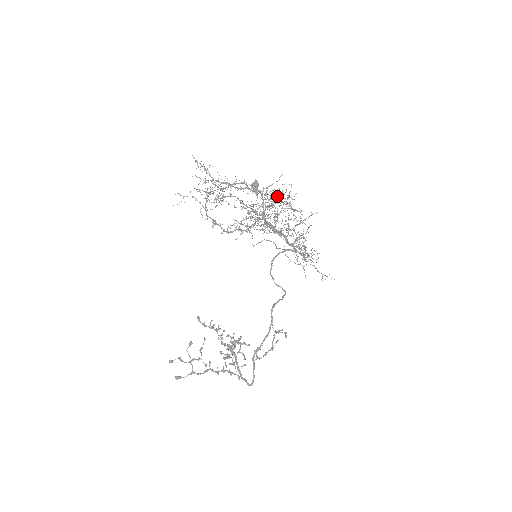
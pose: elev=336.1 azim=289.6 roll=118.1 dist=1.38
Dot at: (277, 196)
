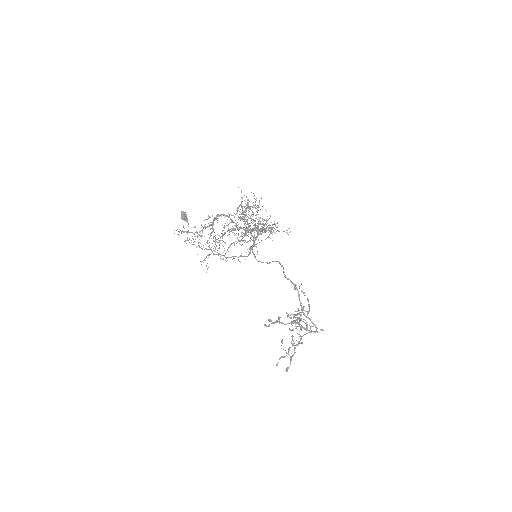
Dot at: occluded
